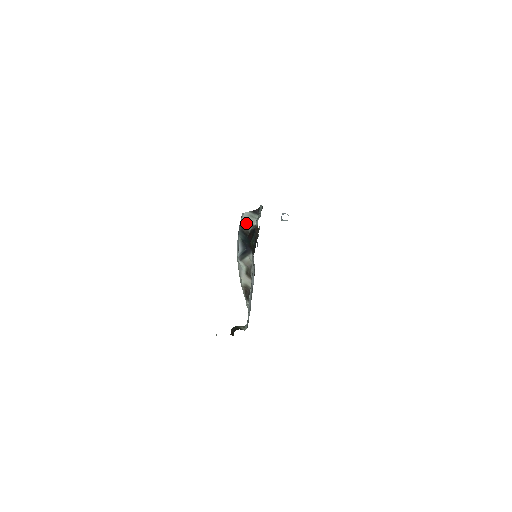
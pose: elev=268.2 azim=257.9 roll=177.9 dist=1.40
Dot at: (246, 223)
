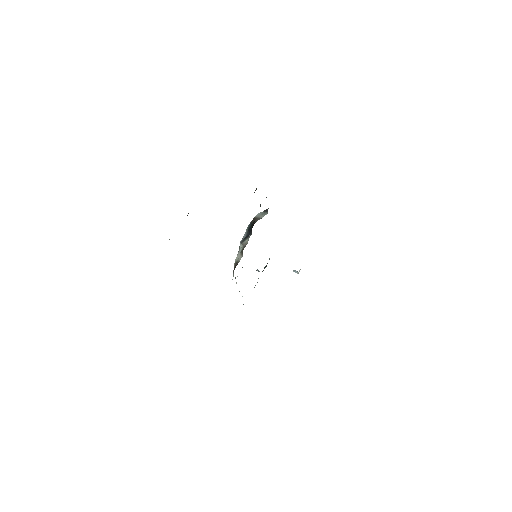
Dot at: (256, 218)
